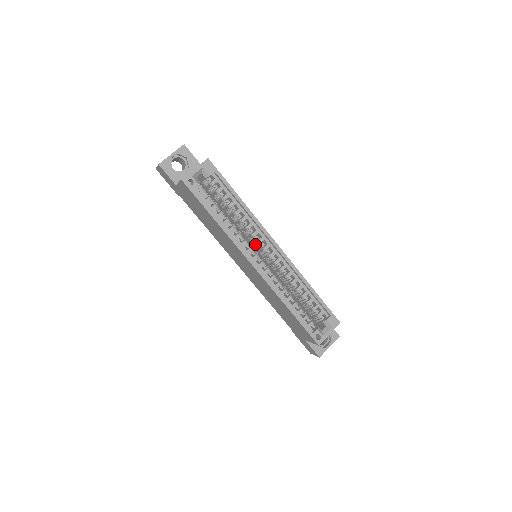
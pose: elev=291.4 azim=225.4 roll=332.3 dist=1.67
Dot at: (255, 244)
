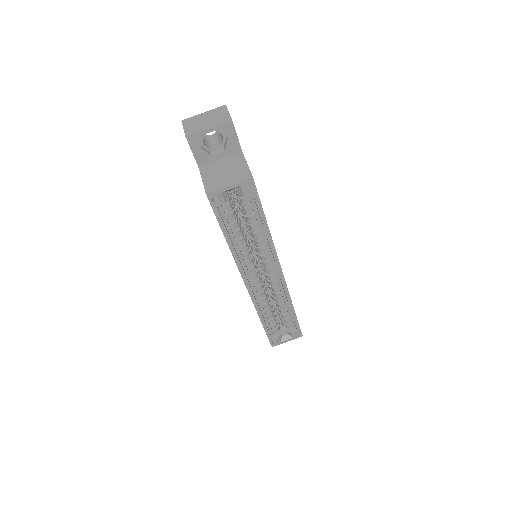
Dot at: occluded
